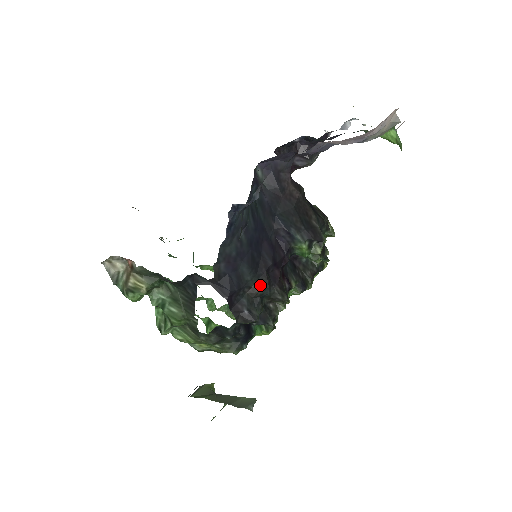
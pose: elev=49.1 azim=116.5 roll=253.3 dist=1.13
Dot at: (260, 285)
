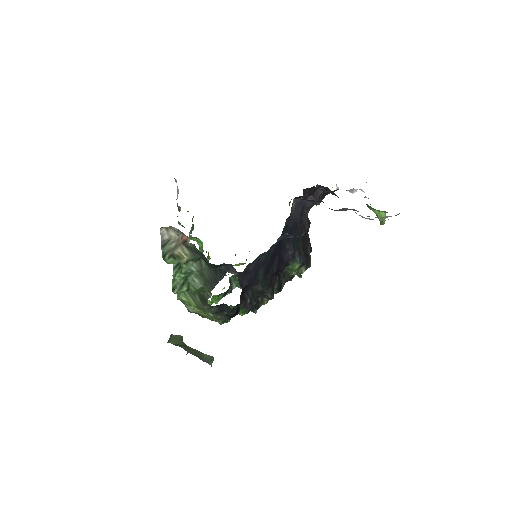
Dot at: (264, 285)
